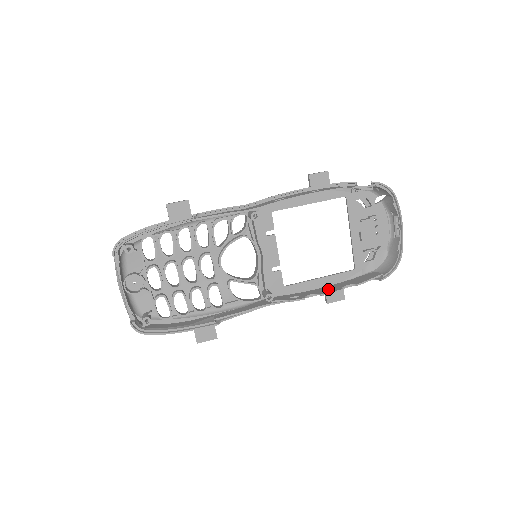
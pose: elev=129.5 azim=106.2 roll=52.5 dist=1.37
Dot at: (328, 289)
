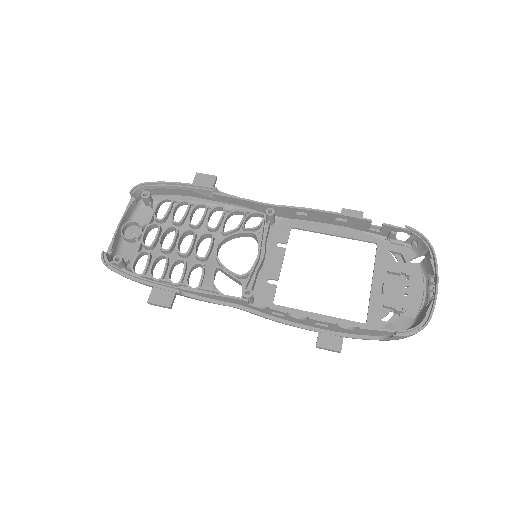
Dot at: (322, 324)
